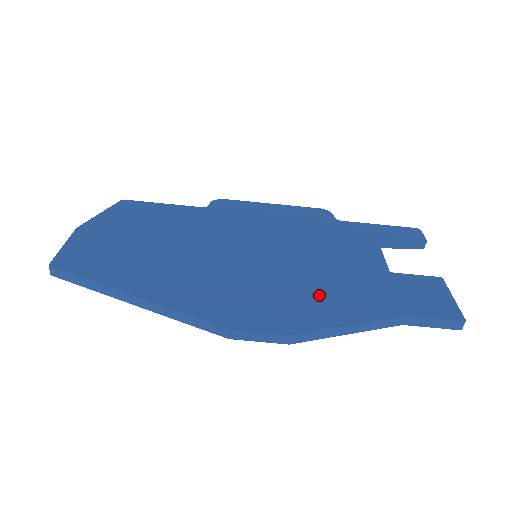
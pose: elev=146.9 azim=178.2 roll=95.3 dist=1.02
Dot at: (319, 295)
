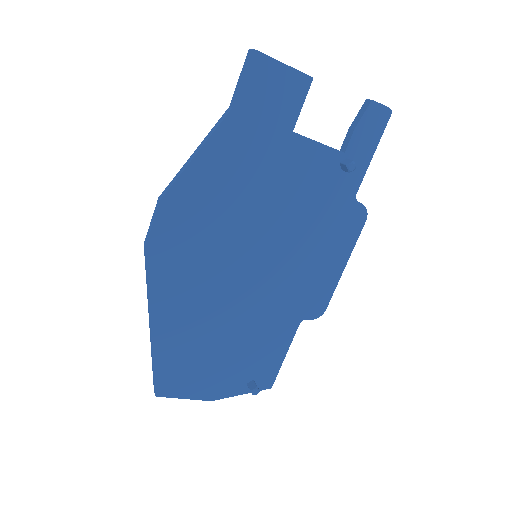
Dot at: occluded
